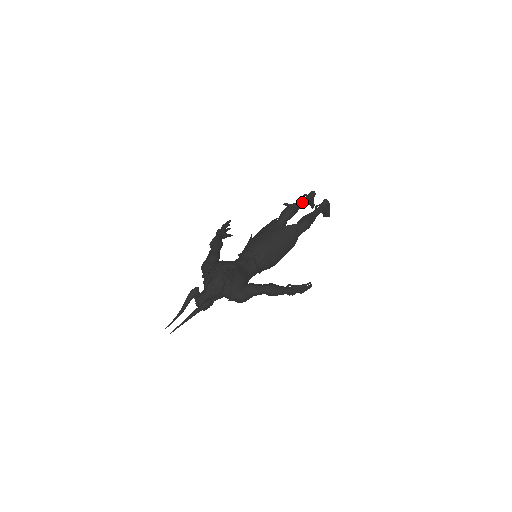
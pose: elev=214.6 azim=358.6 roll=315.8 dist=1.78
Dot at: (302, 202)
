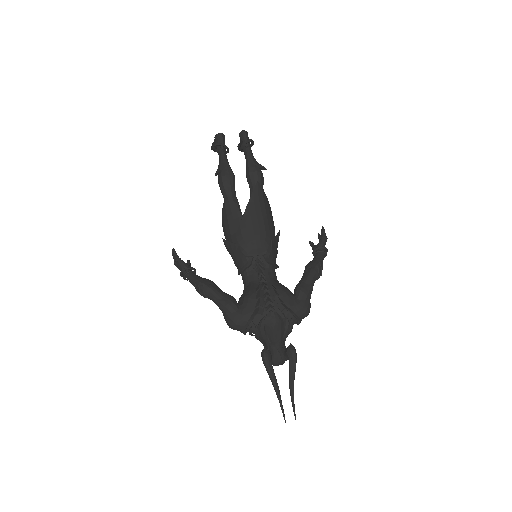
Dot at: (225, 156)
